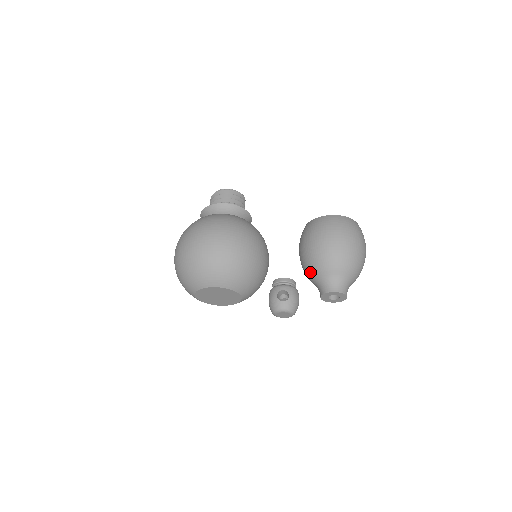
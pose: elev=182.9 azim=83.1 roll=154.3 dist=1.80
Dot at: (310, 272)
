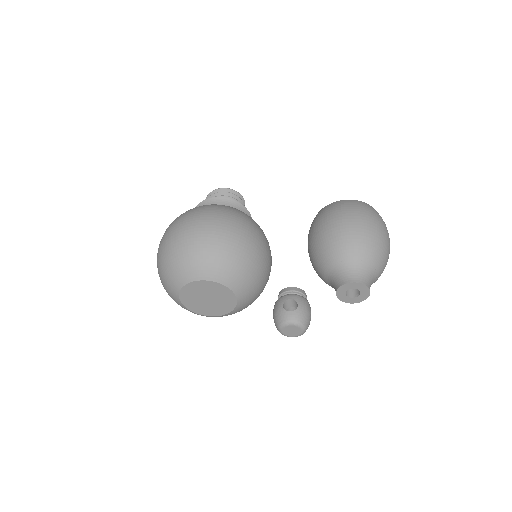
Dot at: (321, 264)
